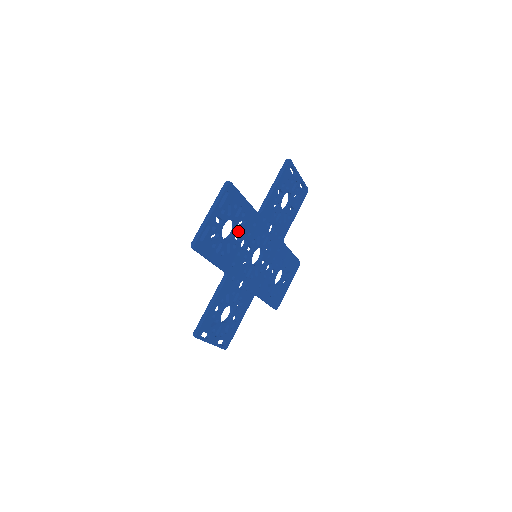
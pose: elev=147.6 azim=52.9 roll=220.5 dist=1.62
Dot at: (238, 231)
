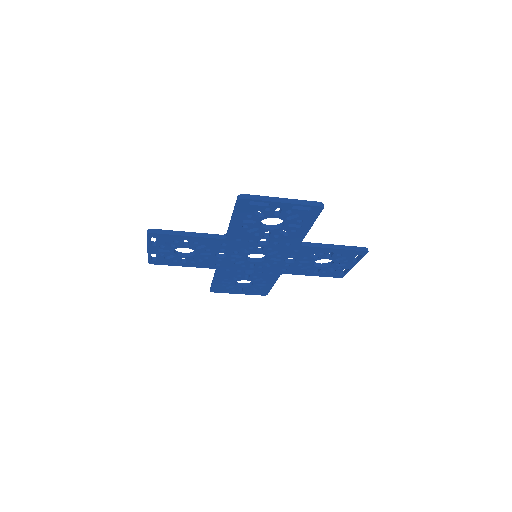
Dot at: (275, 232)
